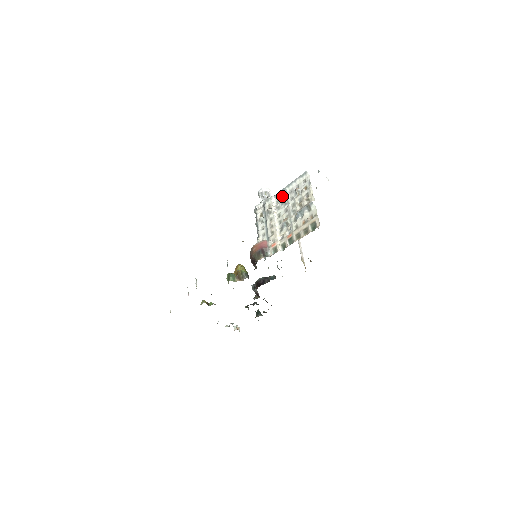
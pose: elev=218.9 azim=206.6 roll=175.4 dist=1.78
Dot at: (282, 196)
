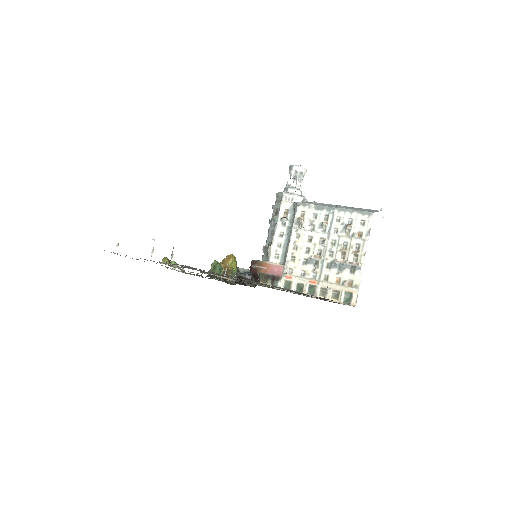
Dot at: (325, 215)
